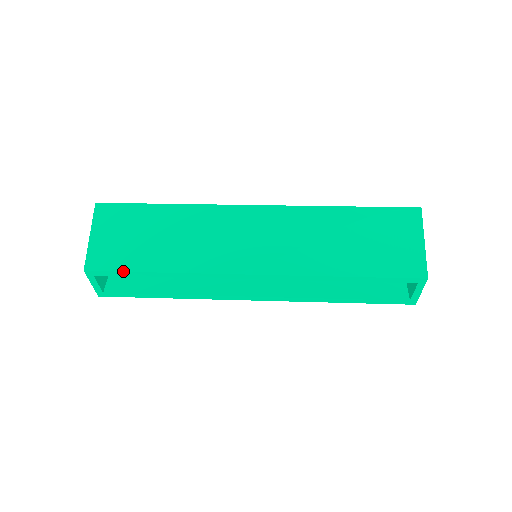
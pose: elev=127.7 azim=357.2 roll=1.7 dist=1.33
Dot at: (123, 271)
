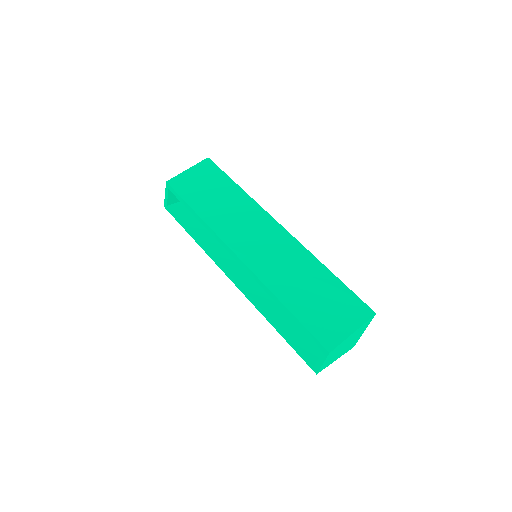
Dot at: (182, 197)
